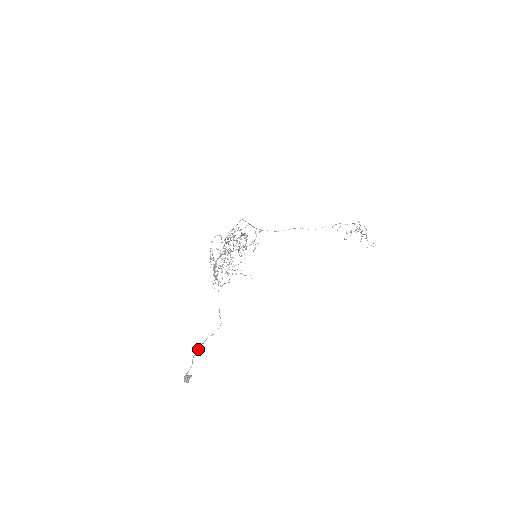
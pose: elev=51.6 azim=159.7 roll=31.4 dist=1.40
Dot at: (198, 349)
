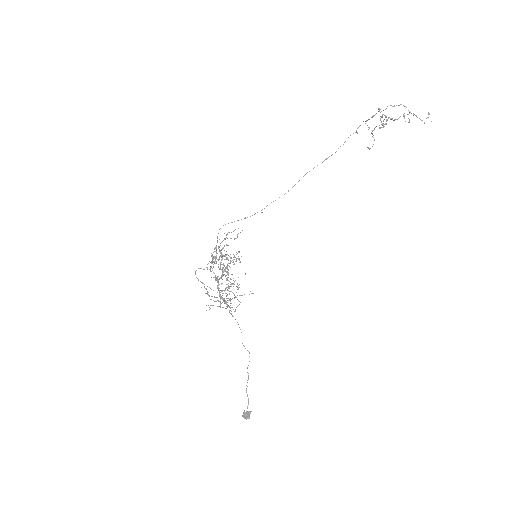
Dot at: occluded
